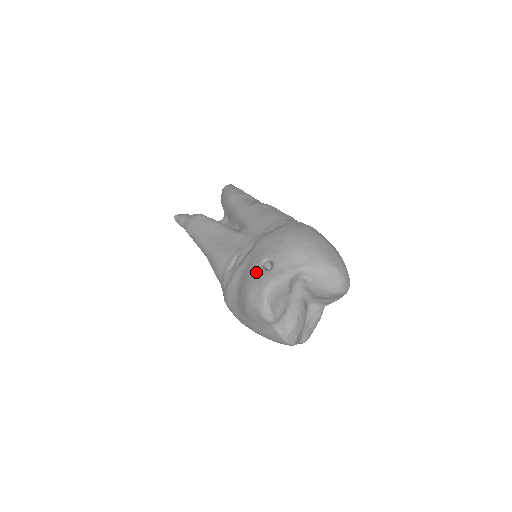
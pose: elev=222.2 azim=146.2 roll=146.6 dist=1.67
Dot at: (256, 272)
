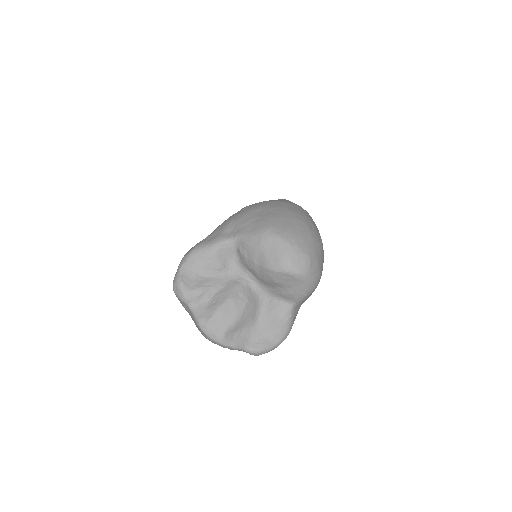
Dot at: occluded
